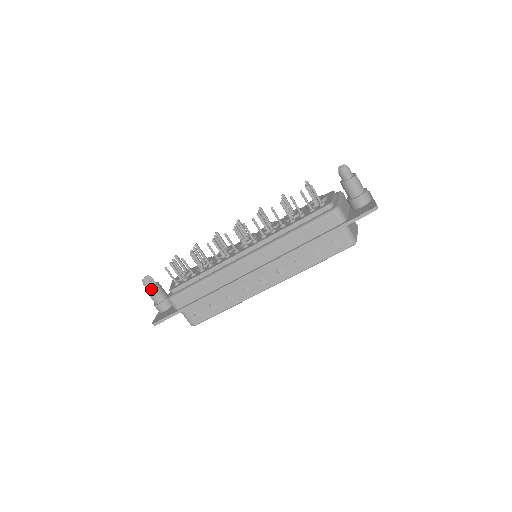
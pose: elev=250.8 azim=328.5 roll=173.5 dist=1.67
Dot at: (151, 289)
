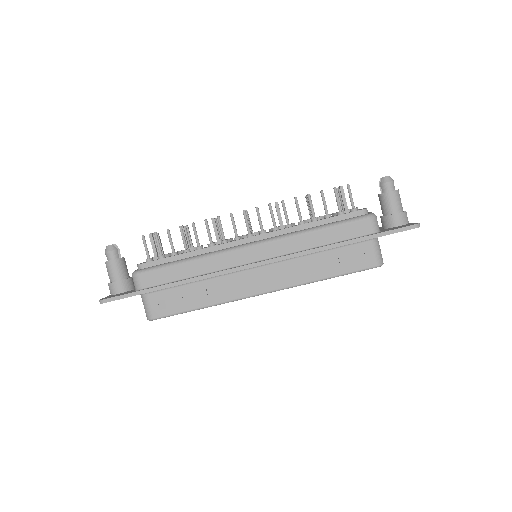
Dot at: (113, 260)
